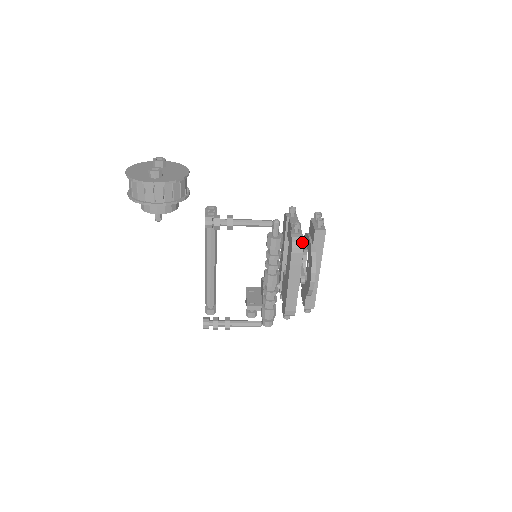
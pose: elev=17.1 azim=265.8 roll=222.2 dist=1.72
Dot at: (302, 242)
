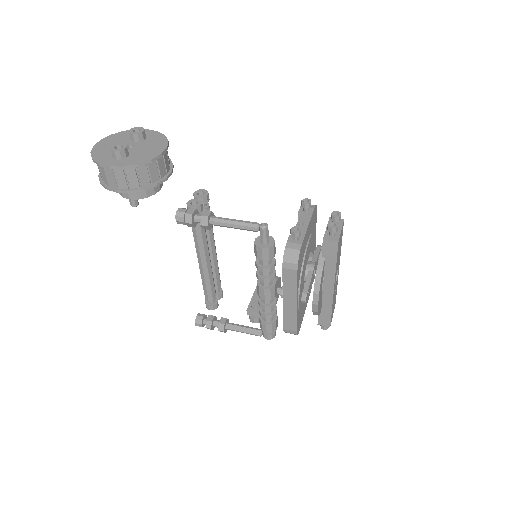
Dot at: (297, 256)
